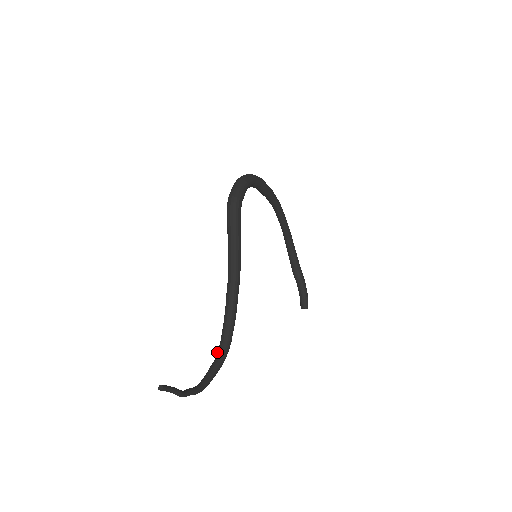
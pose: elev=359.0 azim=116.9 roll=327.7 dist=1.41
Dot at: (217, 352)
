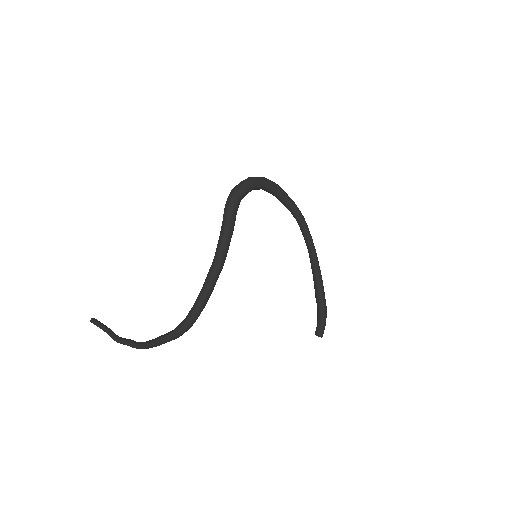
Dot at: (178, 325)
